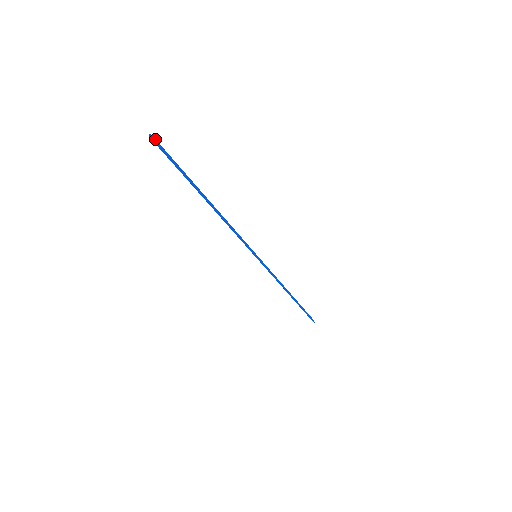
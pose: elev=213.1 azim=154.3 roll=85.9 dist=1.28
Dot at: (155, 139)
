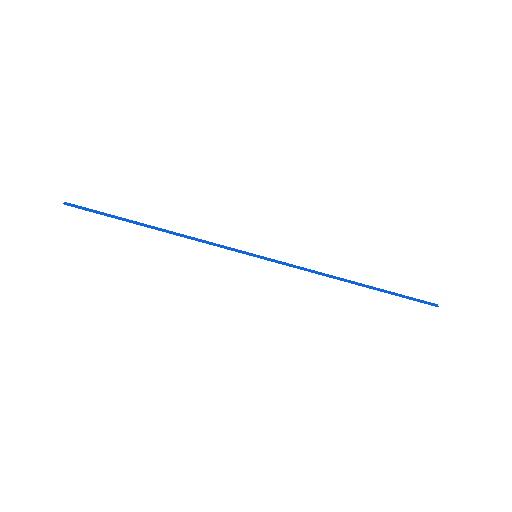
Dot at: (70, 203)
